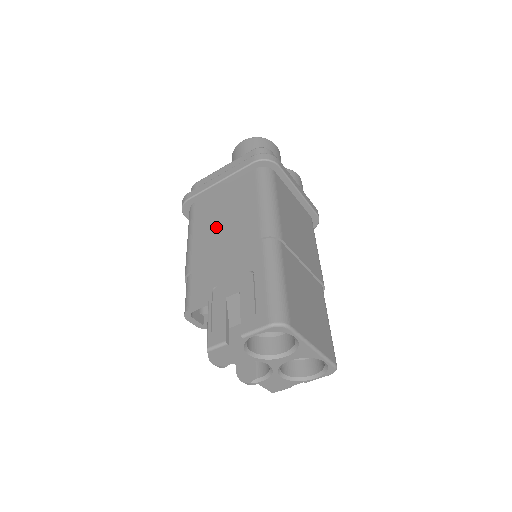
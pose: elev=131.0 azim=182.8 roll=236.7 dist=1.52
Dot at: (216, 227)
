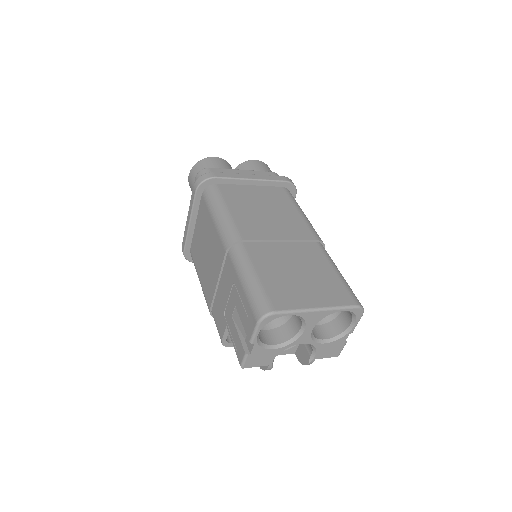
Dot at: (205, 261)
